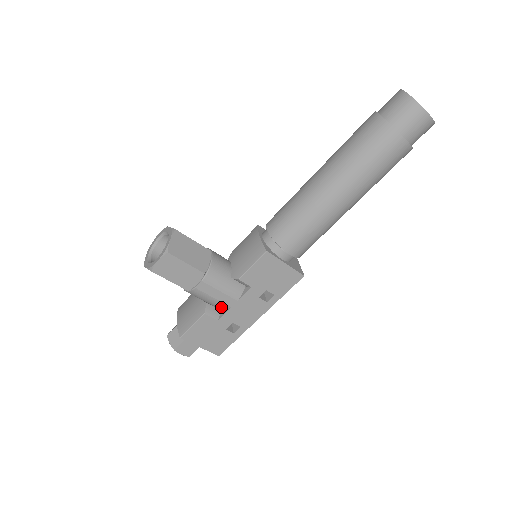
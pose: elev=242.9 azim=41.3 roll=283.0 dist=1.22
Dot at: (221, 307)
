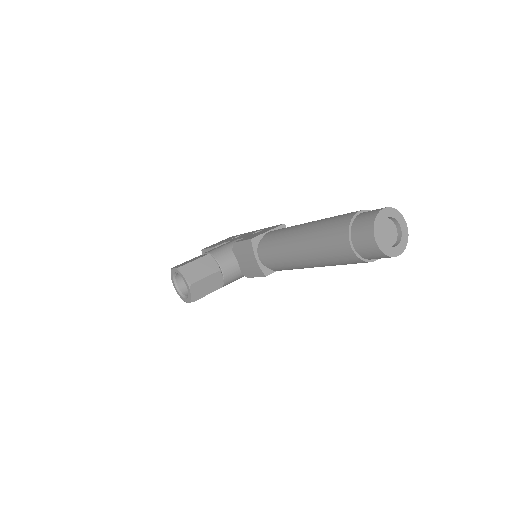
Dot at: occluded
